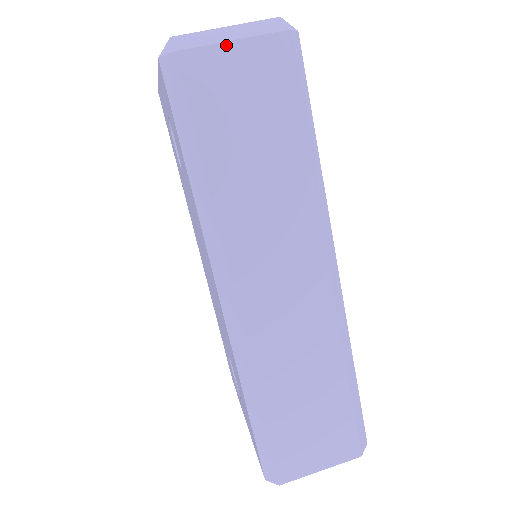
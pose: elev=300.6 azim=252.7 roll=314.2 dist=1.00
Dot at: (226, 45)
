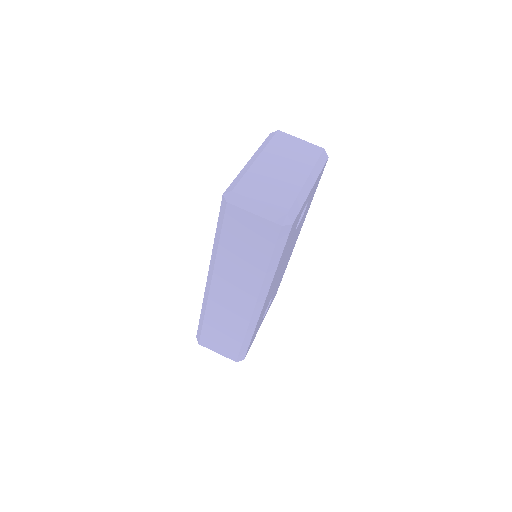
Dot at: (250, 213)
